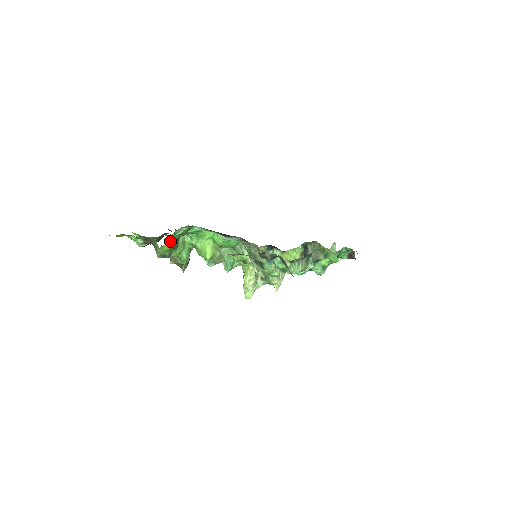
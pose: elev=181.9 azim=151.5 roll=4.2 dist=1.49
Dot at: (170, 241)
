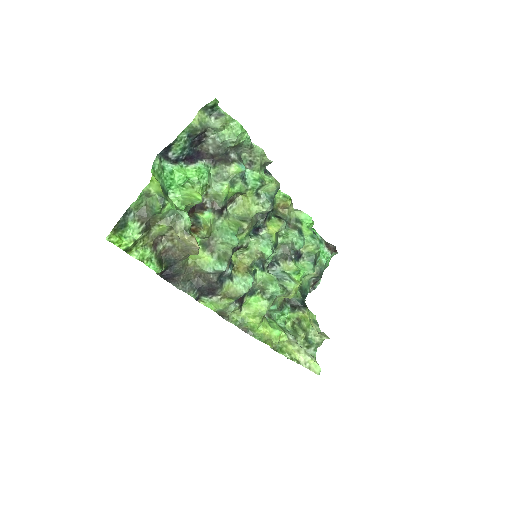
Dot at: (155, 179)
